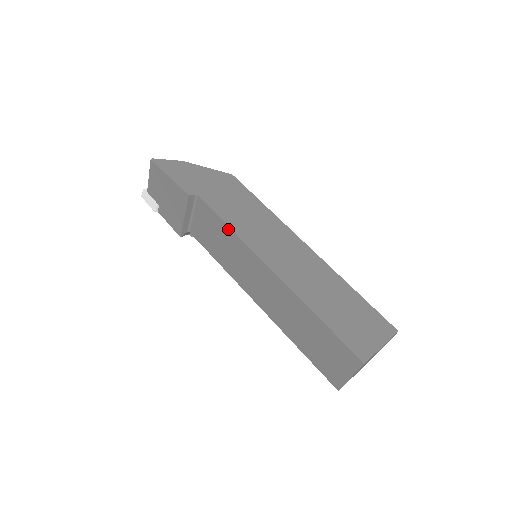
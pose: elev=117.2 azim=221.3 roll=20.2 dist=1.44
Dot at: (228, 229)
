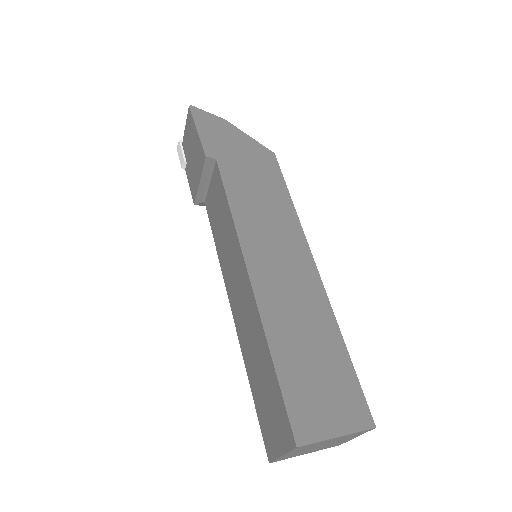
Dot at: (228, 210)
